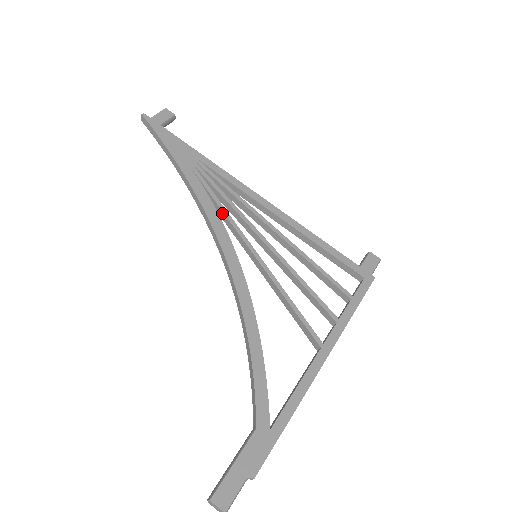
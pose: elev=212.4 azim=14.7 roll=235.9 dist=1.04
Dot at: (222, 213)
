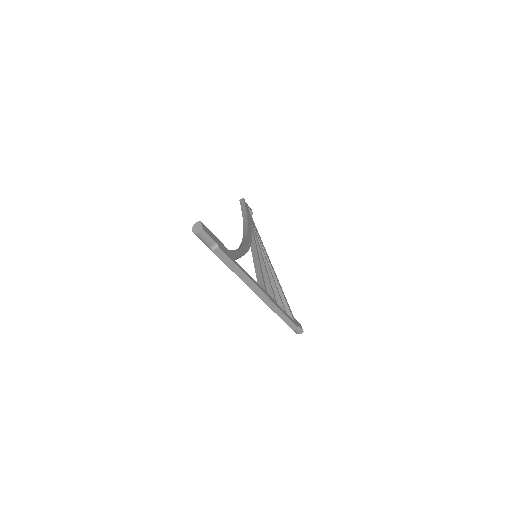
Dot at: (253, 237)
